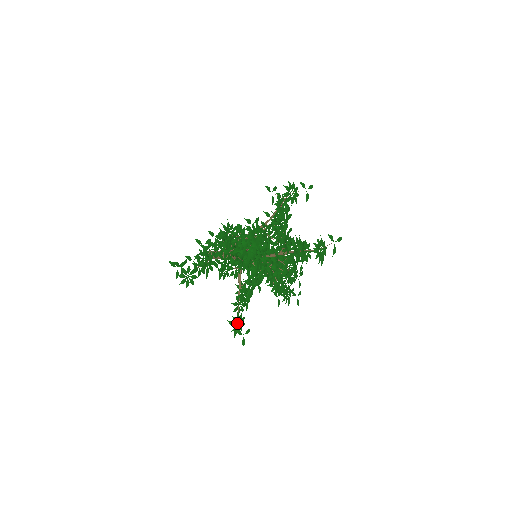
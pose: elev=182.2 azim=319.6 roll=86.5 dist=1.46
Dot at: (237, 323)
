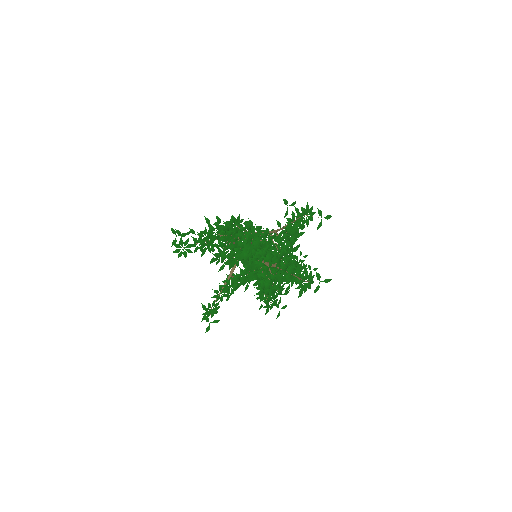
Dot at: (210, 309)
